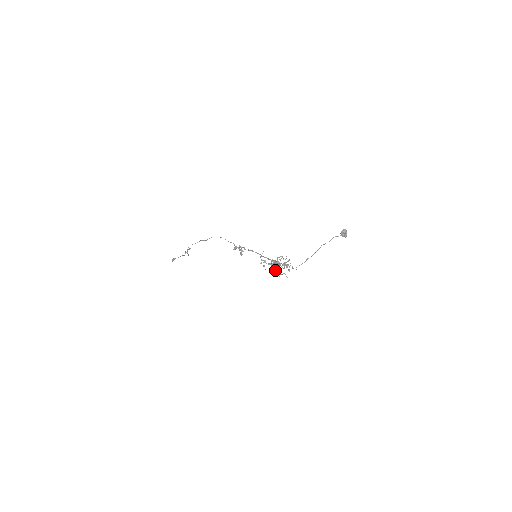
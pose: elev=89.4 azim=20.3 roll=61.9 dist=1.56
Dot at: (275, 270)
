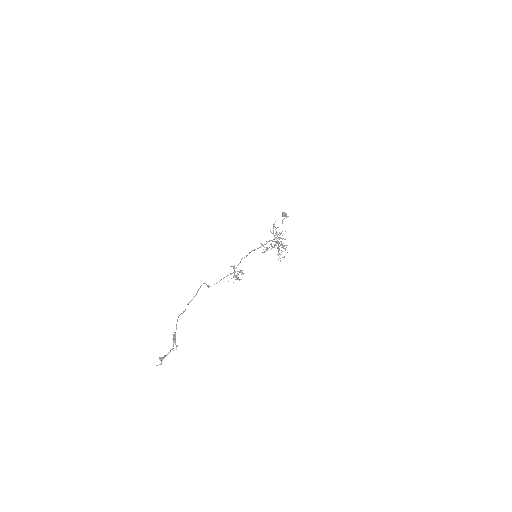
Dot at: (280, 238)
